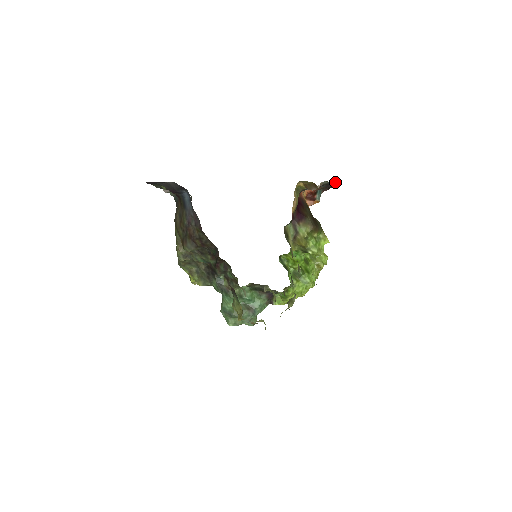
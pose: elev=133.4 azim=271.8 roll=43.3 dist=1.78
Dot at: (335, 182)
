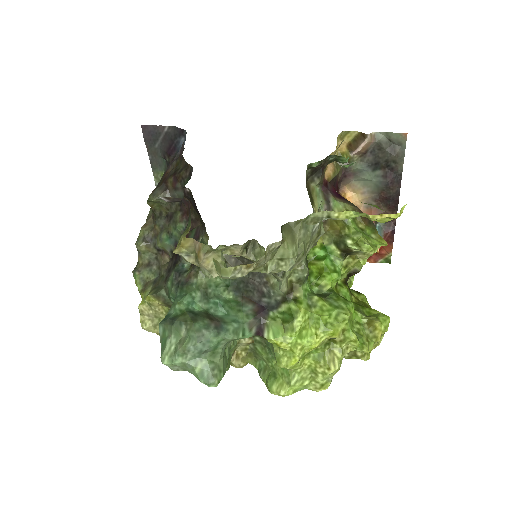
Dot at: (396, 147)
